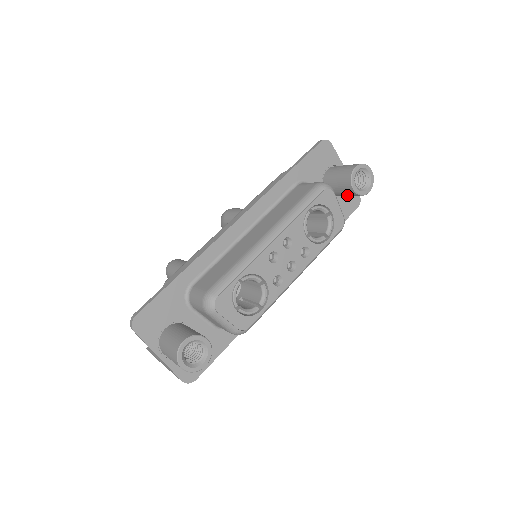
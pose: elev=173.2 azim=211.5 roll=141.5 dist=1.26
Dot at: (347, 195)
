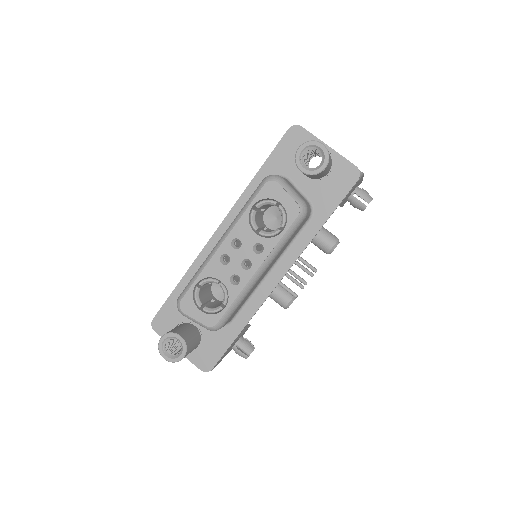
Dot at: (313, 177)
